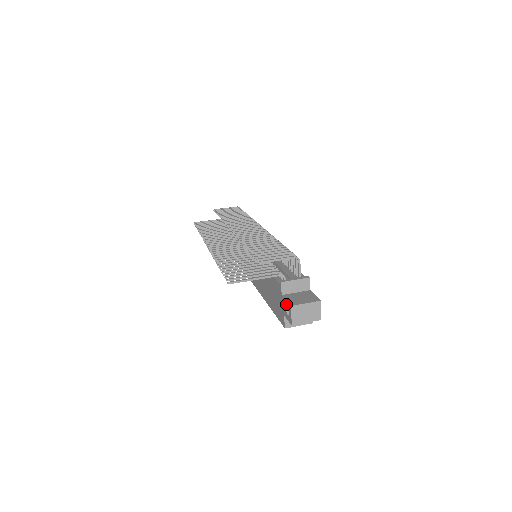
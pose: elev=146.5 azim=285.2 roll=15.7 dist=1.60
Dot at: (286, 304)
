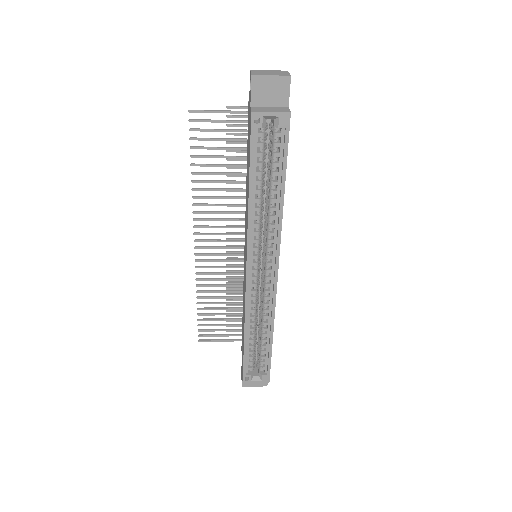
Dot at: occluded
